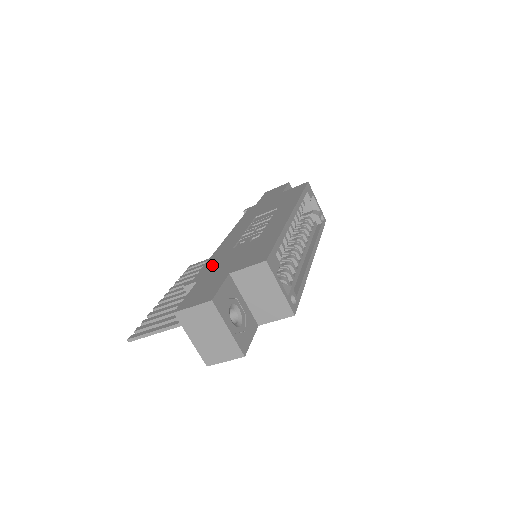
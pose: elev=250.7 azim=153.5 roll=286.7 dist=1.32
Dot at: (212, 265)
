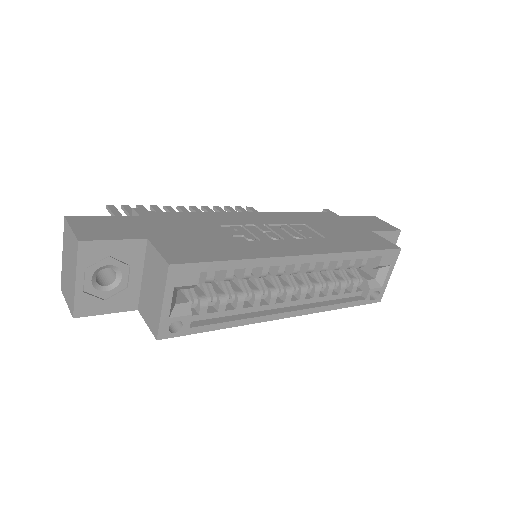
Dot at: (178, 218)
